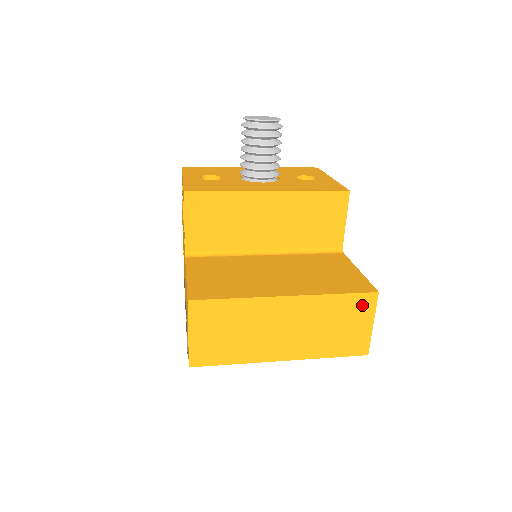
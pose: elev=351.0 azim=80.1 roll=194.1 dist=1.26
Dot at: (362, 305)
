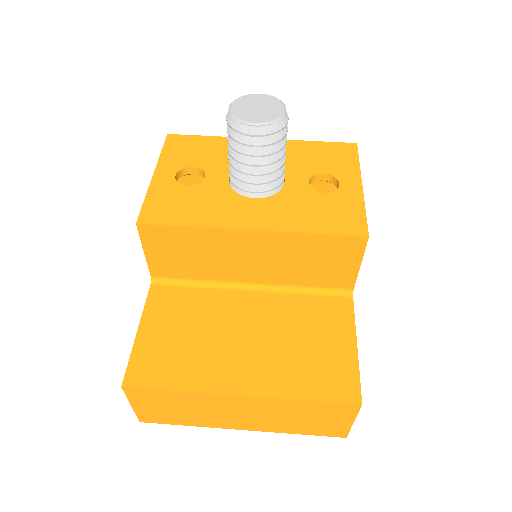
Dot at: (339, 410)
